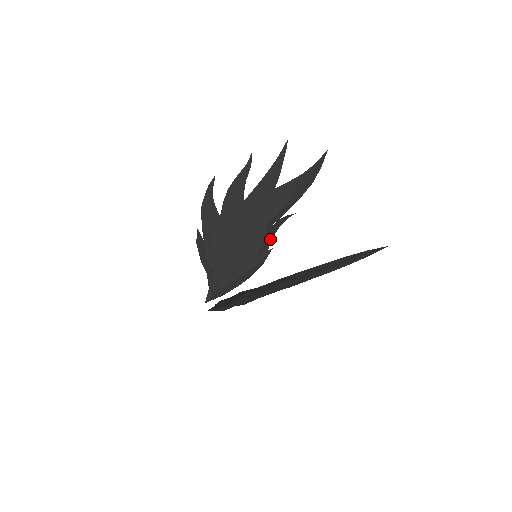
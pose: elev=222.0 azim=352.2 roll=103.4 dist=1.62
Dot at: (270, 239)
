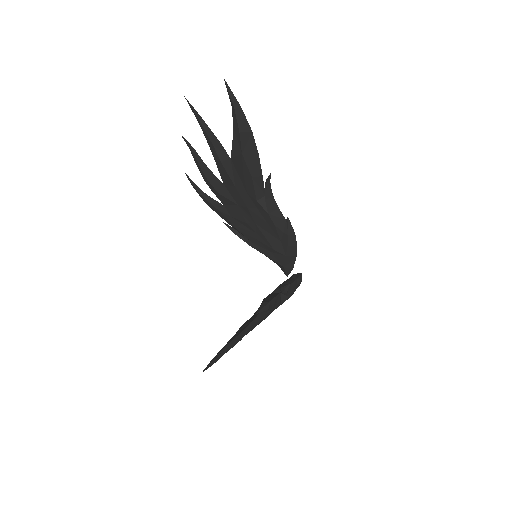
Dot at: (276, 209)
